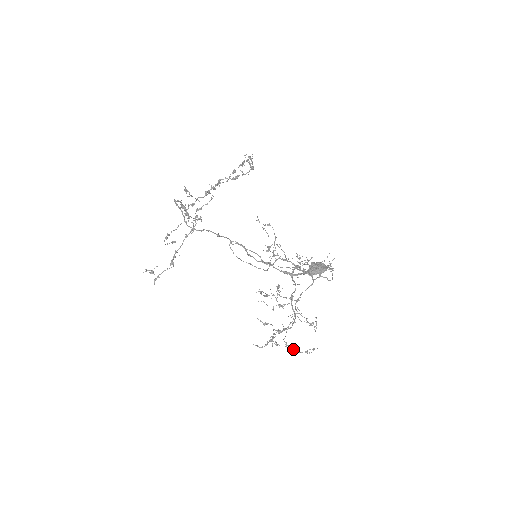
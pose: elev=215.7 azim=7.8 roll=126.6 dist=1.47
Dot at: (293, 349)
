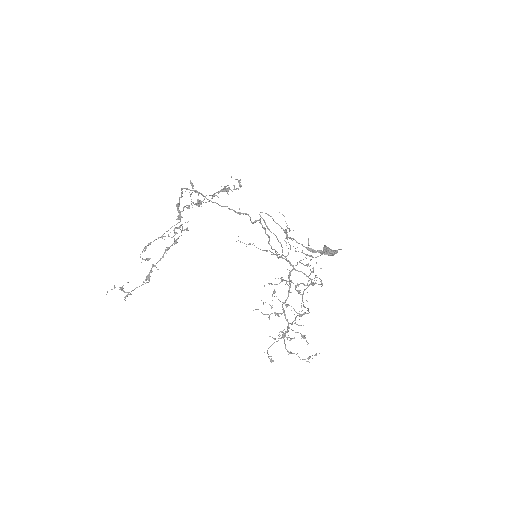
Dot at: occluded
